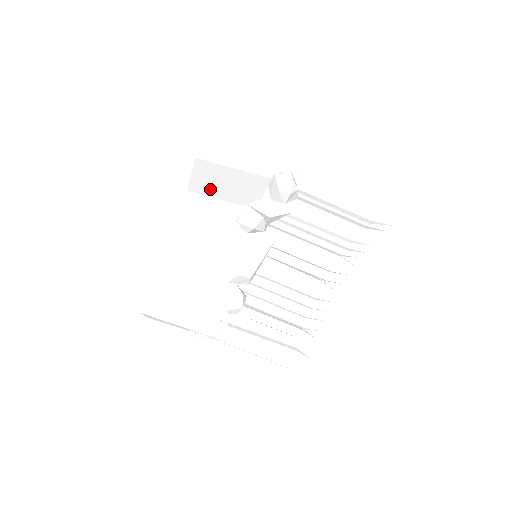
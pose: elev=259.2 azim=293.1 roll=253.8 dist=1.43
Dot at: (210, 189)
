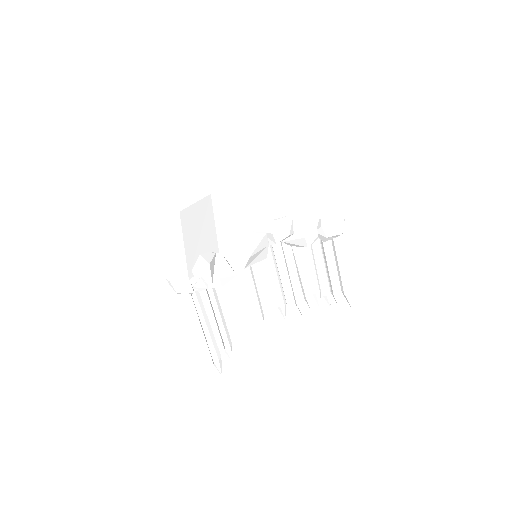
Dot at: (296, 182)
